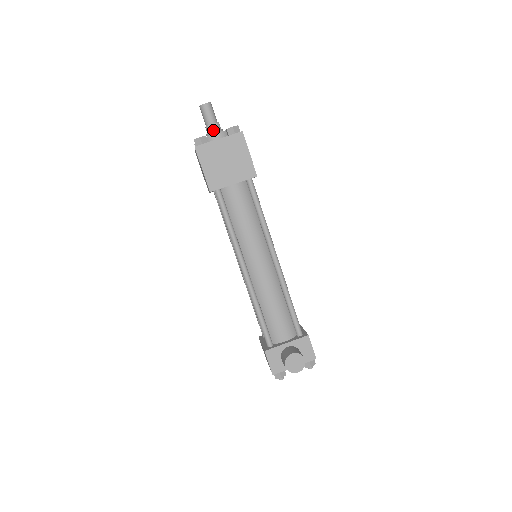
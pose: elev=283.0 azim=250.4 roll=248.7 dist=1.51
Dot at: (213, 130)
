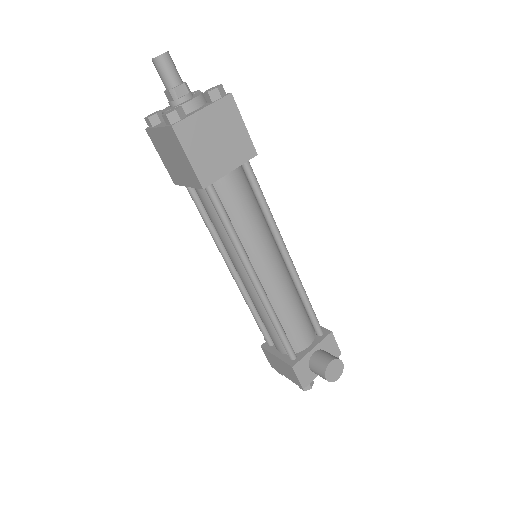
Dot at: (181, 94)
